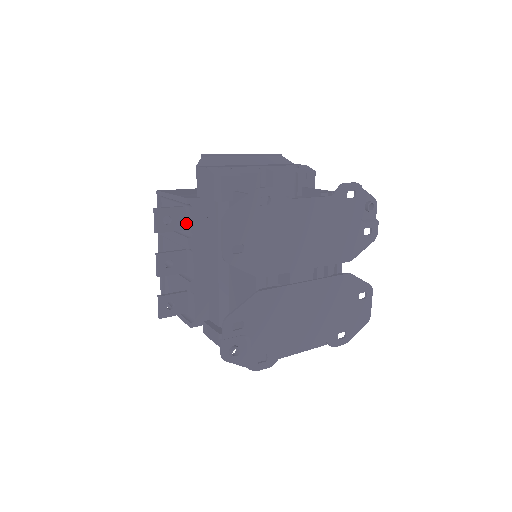
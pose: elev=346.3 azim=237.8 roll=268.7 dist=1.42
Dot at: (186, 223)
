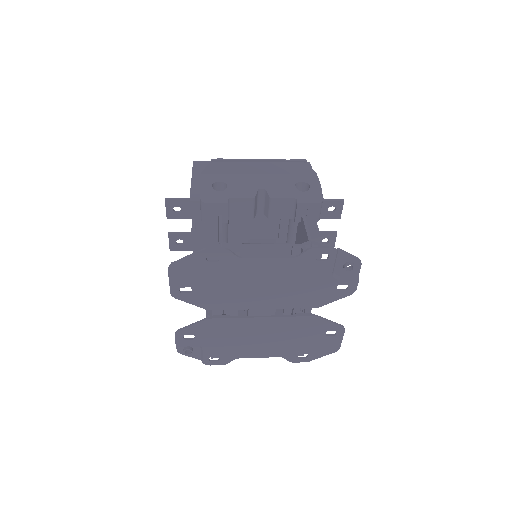
Dot at: occluded
